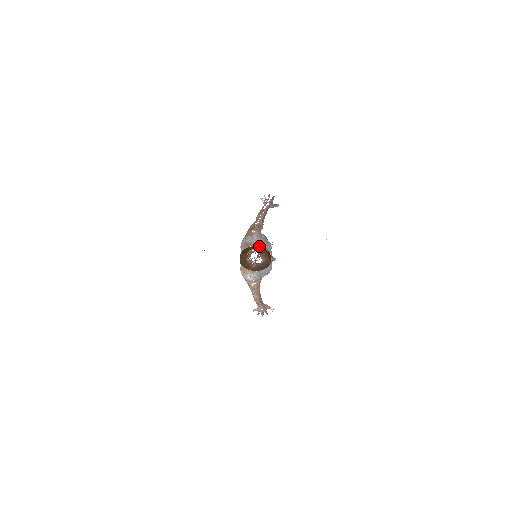
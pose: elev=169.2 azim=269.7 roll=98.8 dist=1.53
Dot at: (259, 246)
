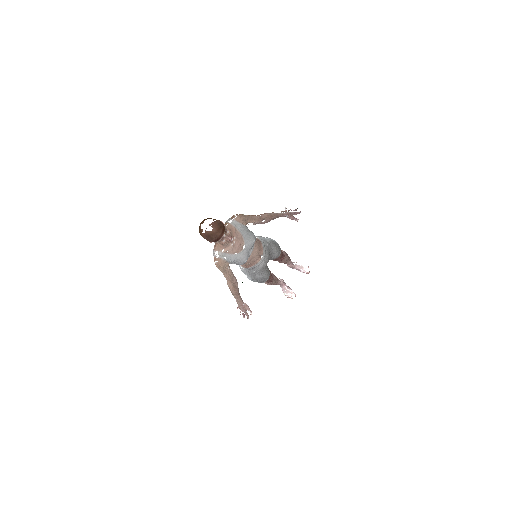
Dot at: (234, 230)
